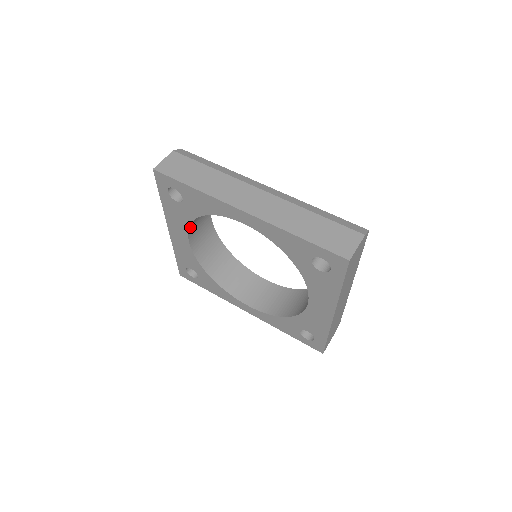
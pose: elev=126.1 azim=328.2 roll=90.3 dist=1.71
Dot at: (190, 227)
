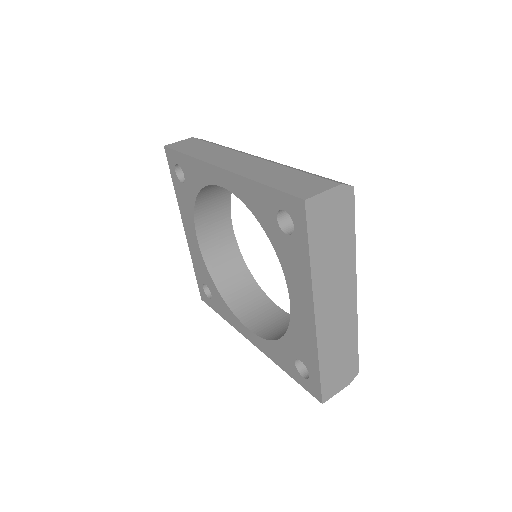
Dot at: (197, 220)
